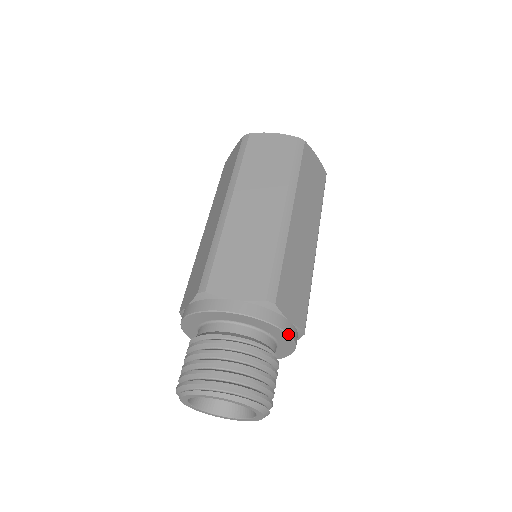
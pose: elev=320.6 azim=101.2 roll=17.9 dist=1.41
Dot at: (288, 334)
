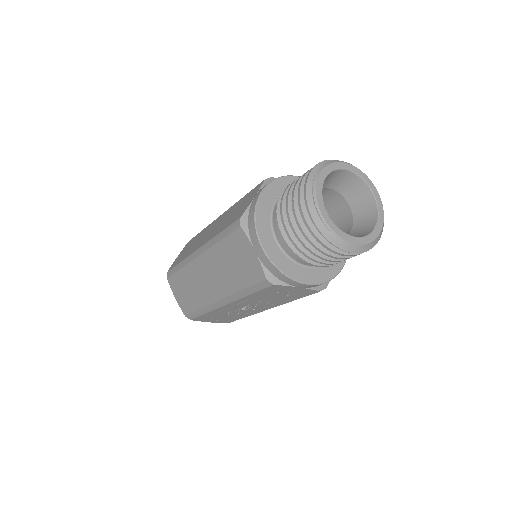
Dot at: occluded
